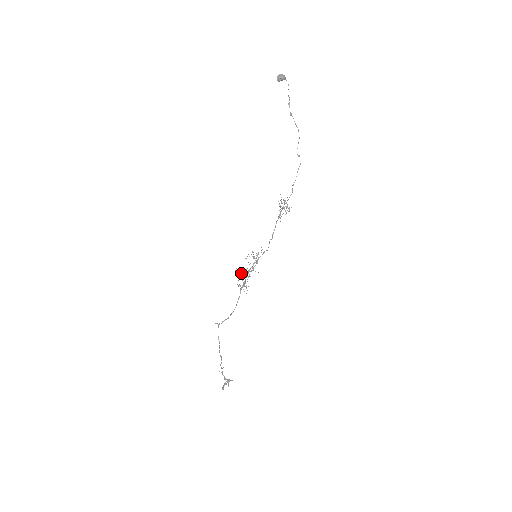
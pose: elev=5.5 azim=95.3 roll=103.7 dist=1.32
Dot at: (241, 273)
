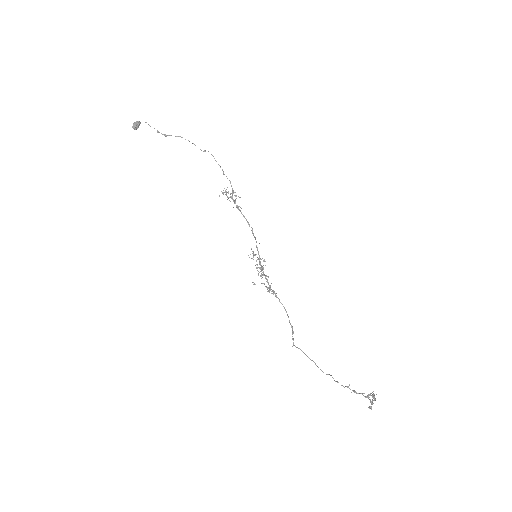
Dot at: occluded
